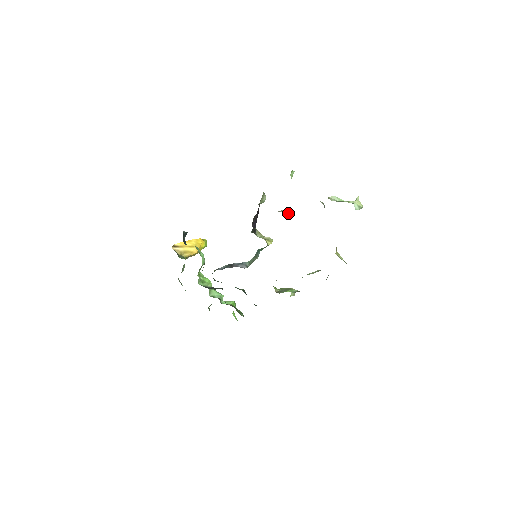
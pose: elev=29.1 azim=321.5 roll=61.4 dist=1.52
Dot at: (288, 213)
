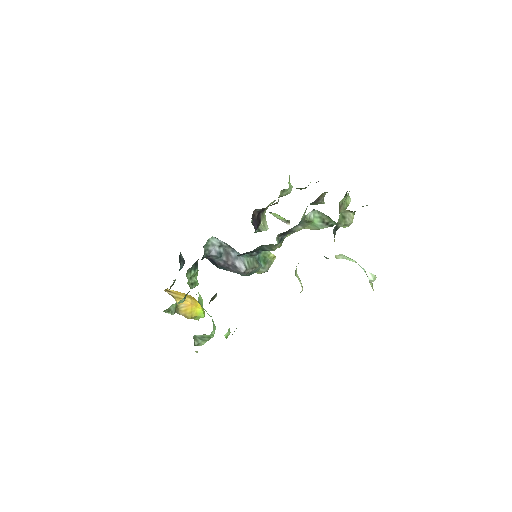
Dot at: occluded
